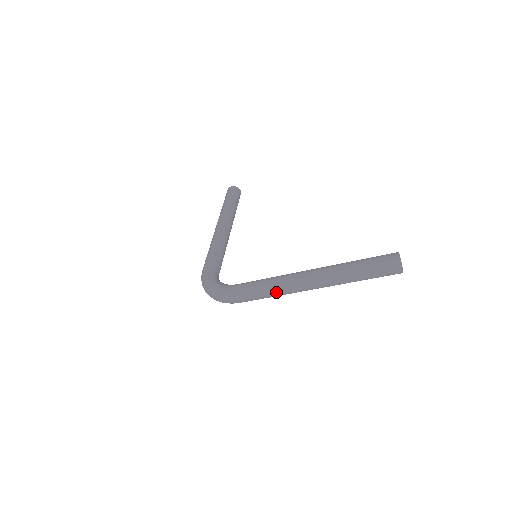
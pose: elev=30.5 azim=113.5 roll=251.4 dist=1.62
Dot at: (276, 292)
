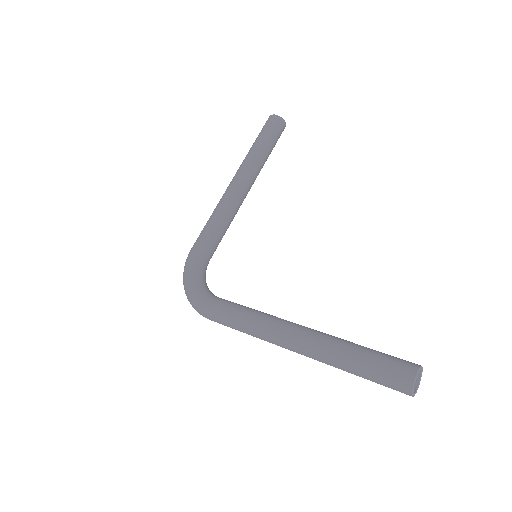
Dot at: (251, 335)
